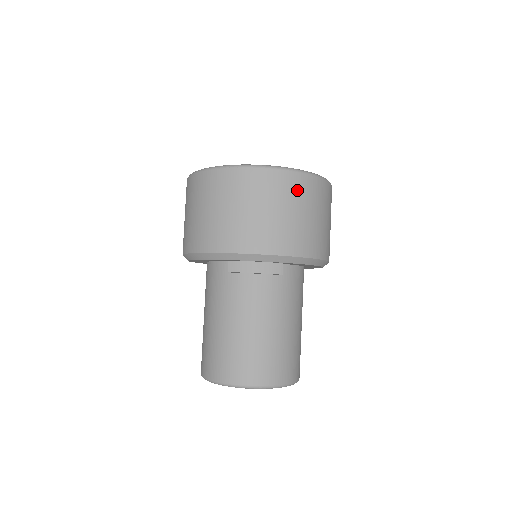
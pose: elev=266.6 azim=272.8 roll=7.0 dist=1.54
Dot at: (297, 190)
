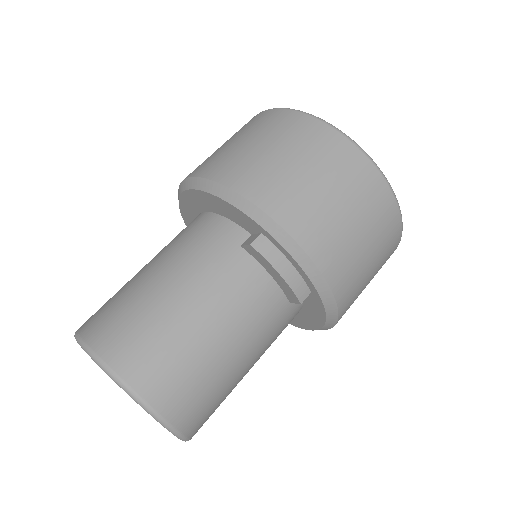
Dot at: (387, 231)
